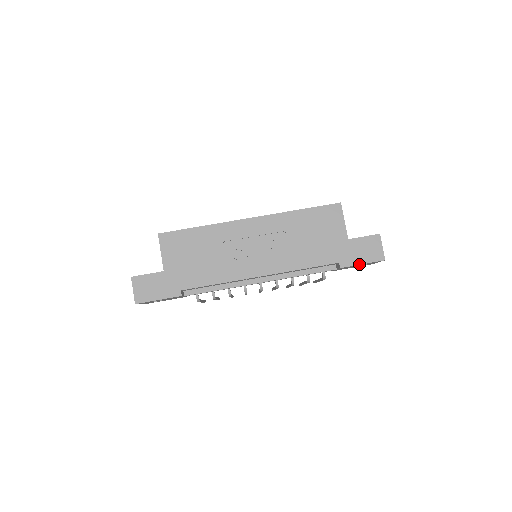
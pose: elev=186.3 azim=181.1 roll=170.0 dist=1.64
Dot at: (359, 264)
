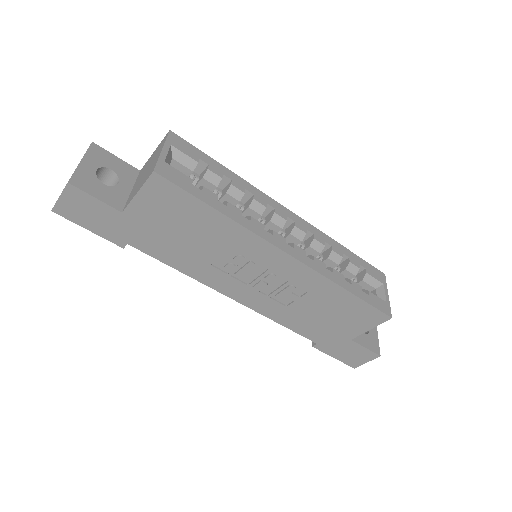
Dot at: (331, 356)
